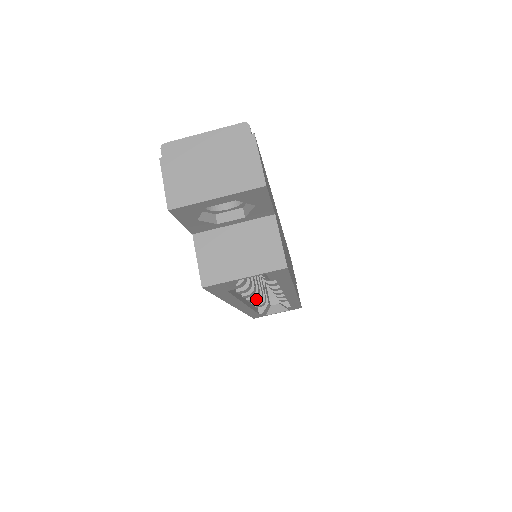
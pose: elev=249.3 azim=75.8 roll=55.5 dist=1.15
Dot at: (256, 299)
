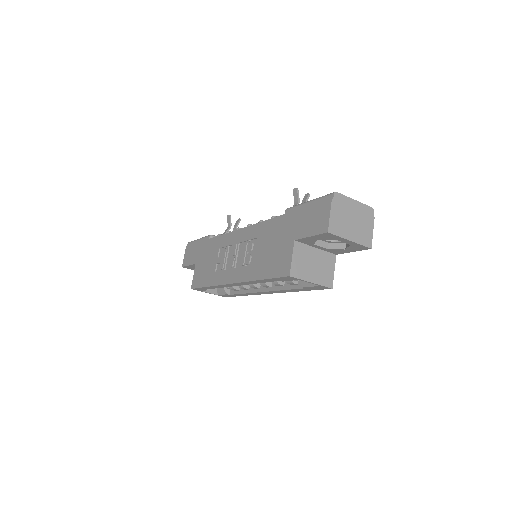
Dot at: occluded
